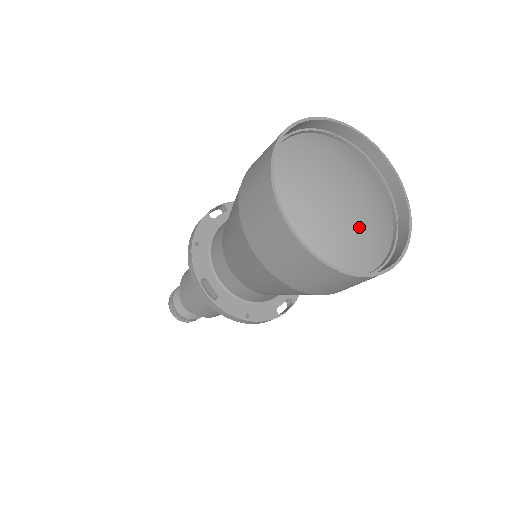
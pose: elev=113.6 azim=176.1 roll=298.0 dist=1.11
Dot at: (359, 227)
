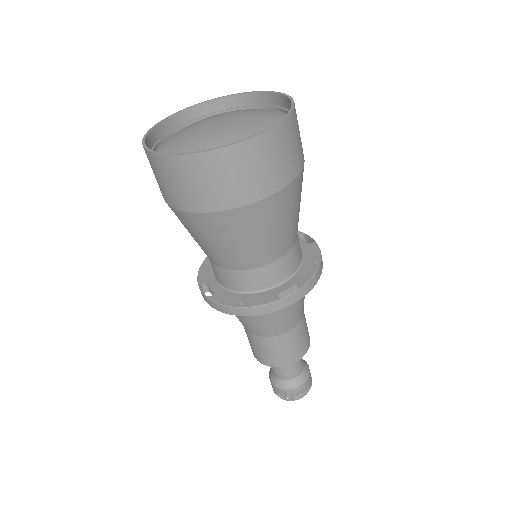
Dot at: (226, 134)
